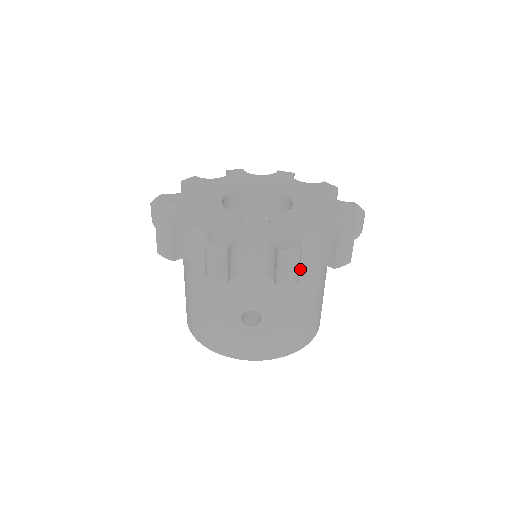
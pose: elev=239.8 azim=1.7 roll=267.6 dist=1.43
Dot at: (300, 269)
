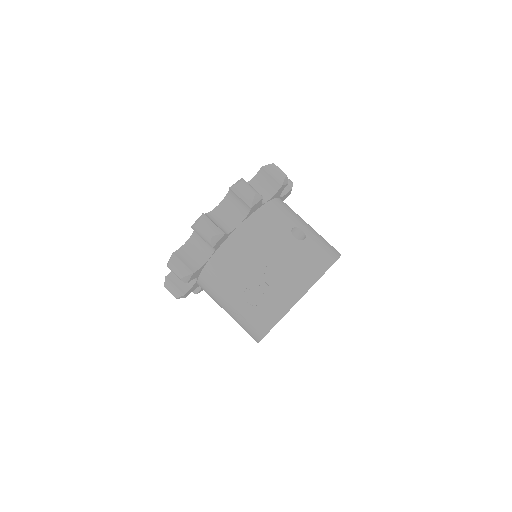
Dot at: (281, 200)
